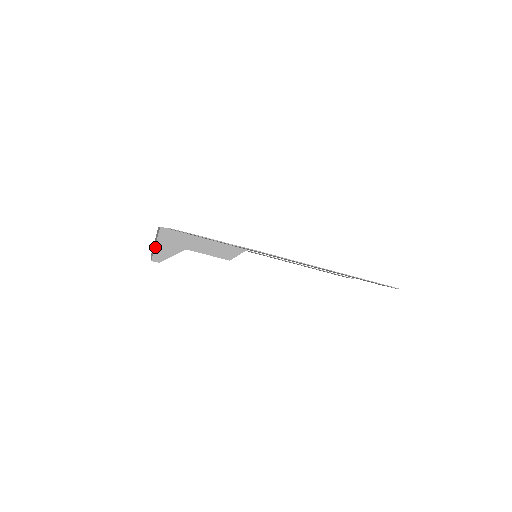
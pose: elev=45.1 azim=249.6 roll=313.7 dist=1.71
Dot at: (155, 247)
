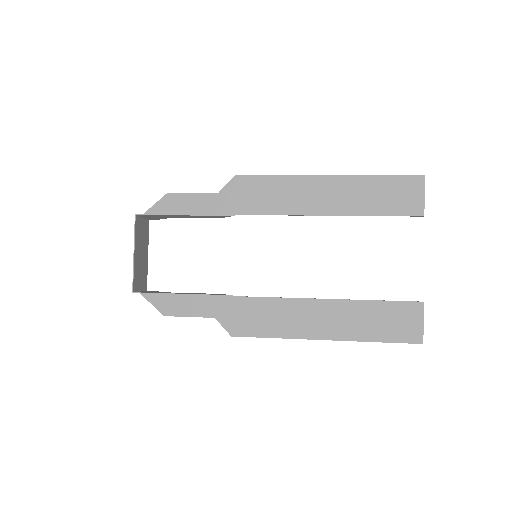
Dot at: occluded
